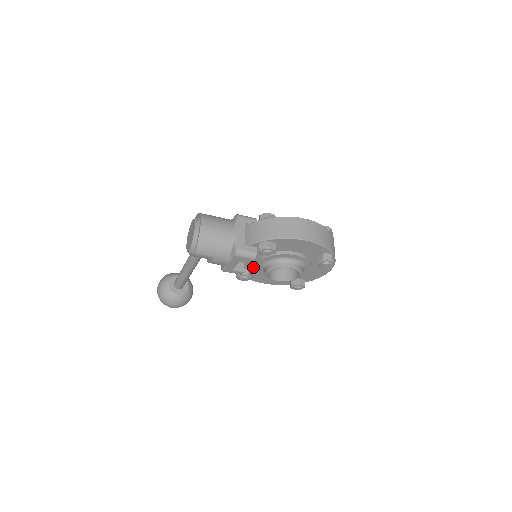
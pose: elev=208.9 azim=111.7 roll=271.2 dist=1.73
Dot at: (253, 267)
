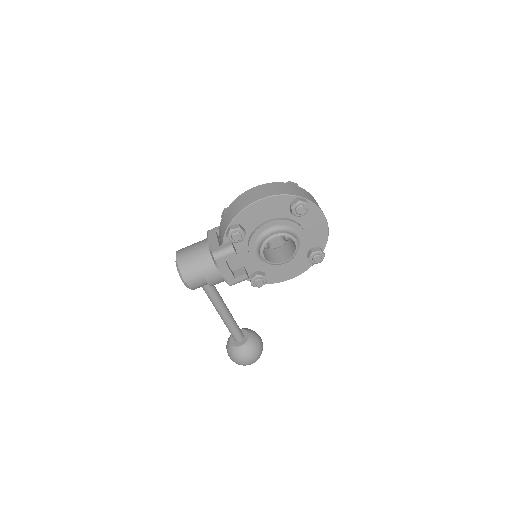
Dot at: (258, 266)
